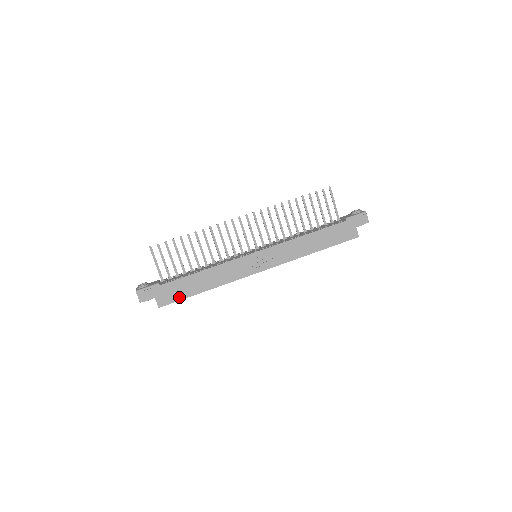
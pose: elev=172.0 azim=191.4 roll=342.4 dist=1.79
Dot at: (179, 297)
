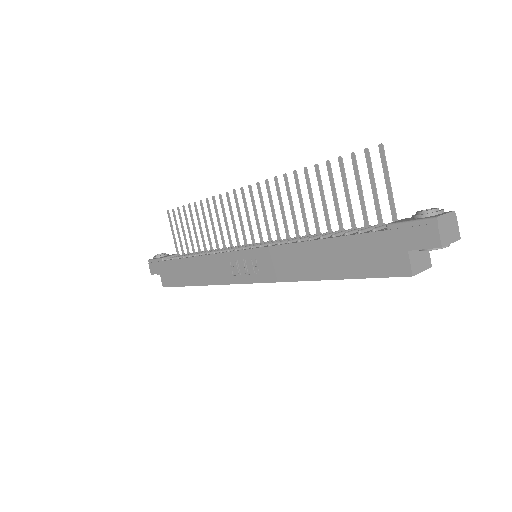
Dot at: (176, 282)
